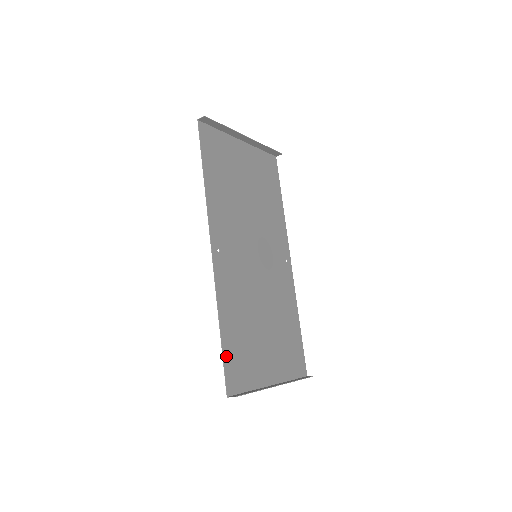
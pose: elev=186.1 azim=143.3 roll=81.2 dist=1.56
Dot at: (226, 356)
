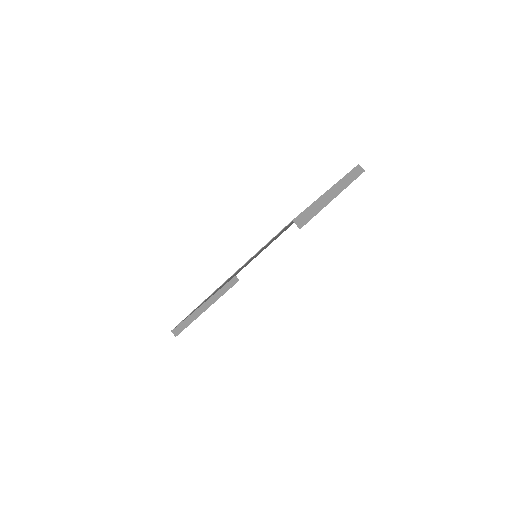
Dot at: occluded
